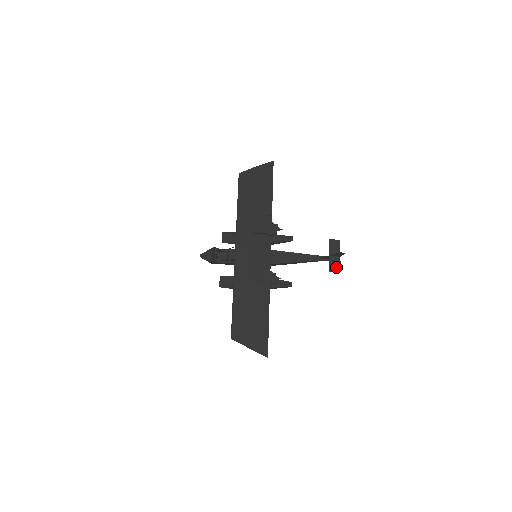
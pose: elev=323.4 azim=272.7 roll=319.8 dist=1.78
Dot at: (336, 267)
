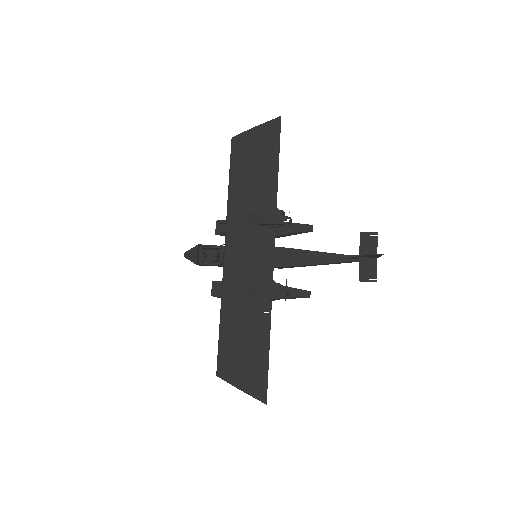
Dot at: (370, 274)
